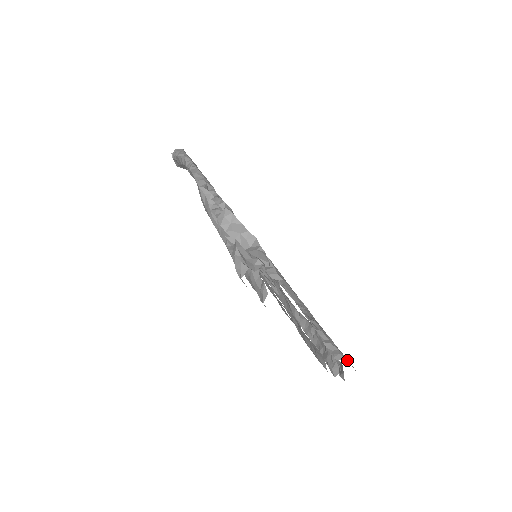
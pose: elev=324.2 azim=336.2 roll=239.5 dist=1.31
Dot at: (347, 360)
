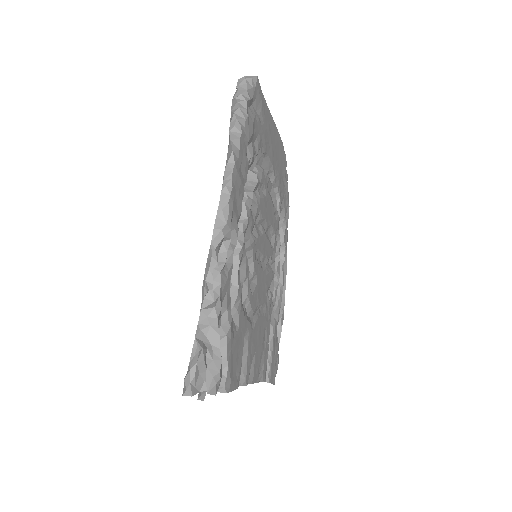
Dot at: (271, 380)
